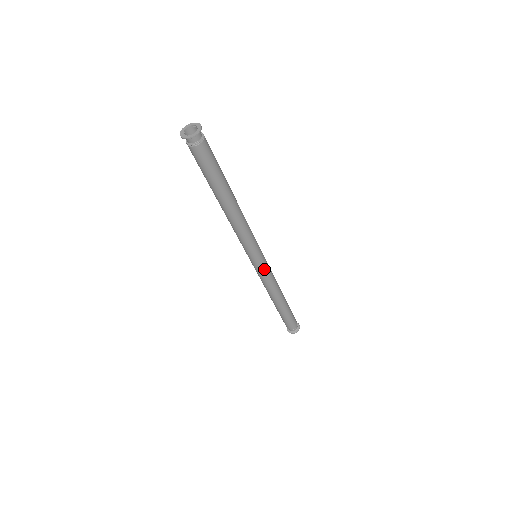
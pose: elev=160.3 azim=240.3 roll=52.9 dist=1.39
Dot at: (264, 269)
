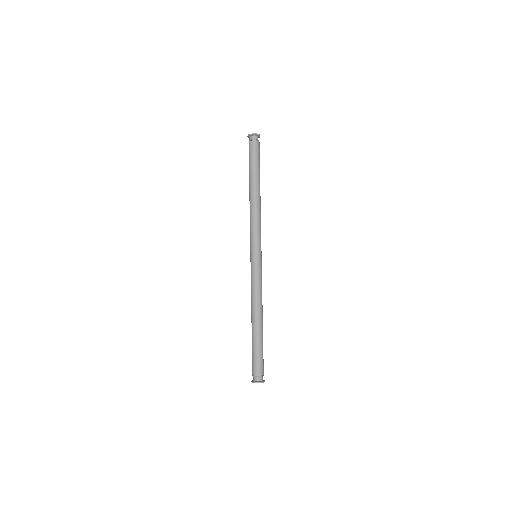
Dot at: (254, 268)
